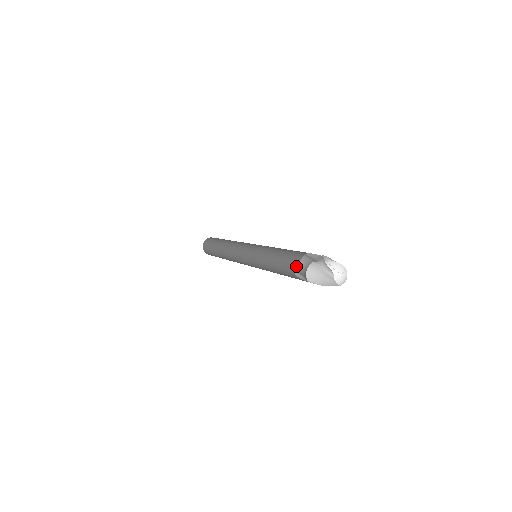
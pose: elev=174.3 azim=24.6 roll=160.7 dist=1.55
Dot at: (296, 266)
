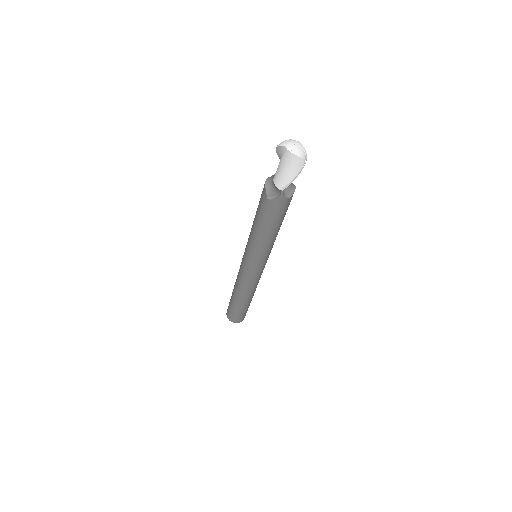
Dot at: (265, 189)
